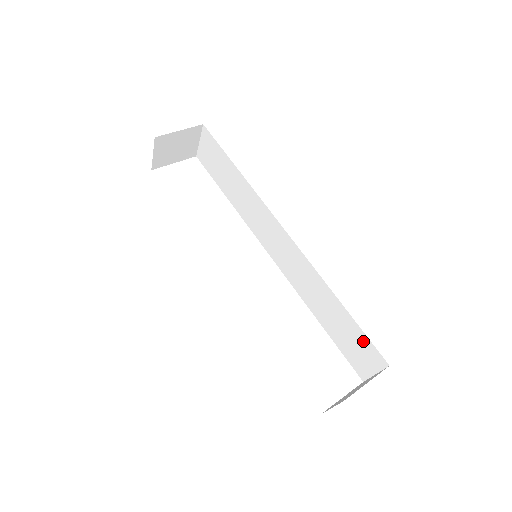
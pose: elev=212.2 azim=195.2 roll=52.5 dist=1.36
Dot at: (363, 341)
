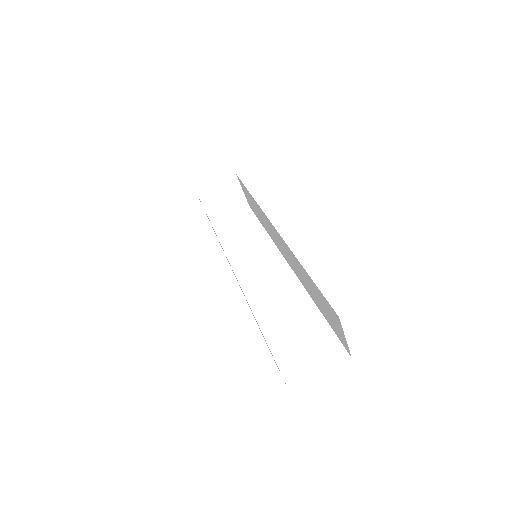
Dot at: (325, 302)
